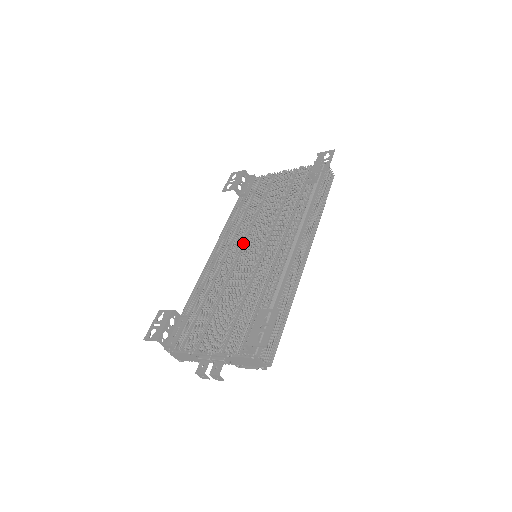
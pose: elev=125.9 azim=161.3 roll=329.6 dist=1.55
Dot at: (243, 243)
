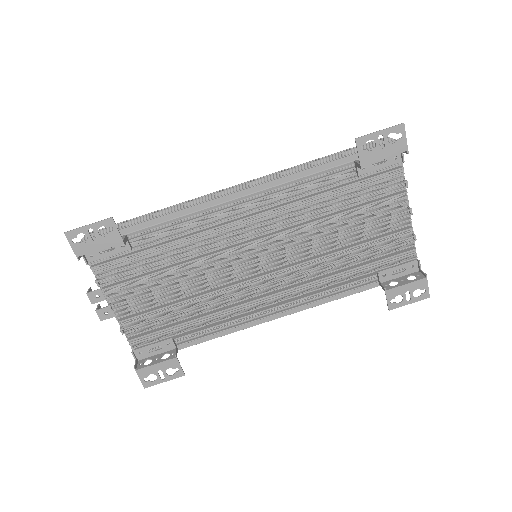
Dot at: (264, 243)
